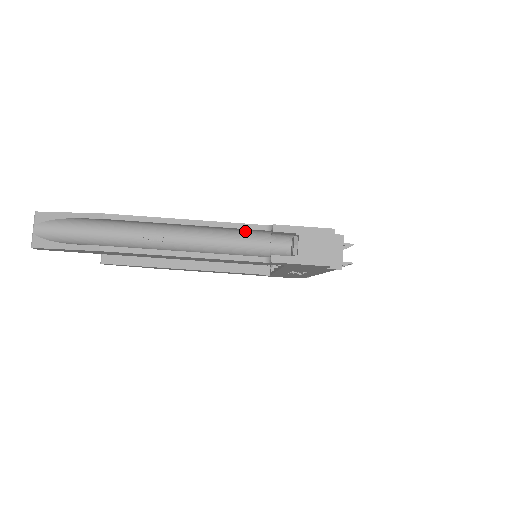
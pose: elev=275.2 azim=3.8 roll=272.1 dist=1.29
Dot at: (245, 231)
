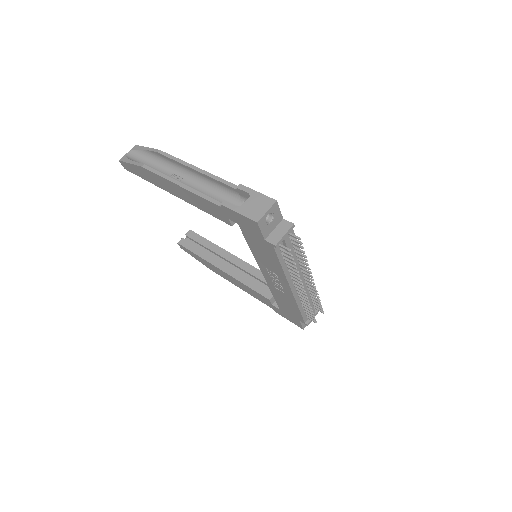
Dot at: (226, 189)
